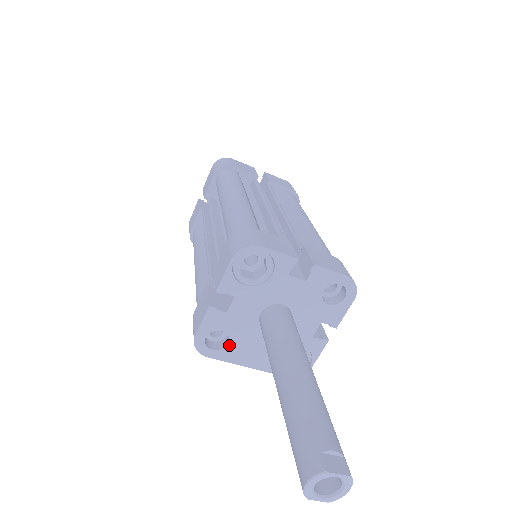
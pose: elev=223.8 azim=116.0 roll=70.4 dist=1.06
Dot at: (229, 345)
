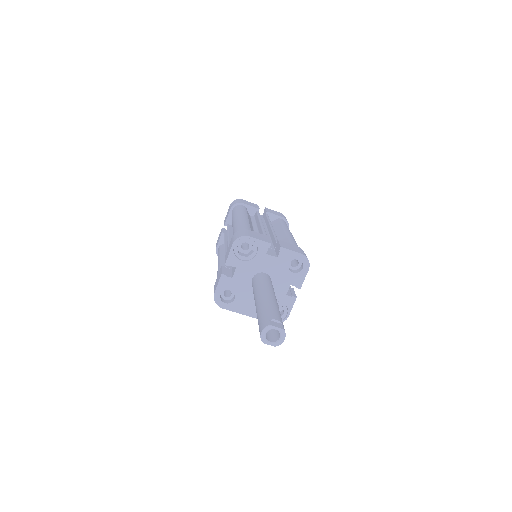
Dot at: (235, 300)
